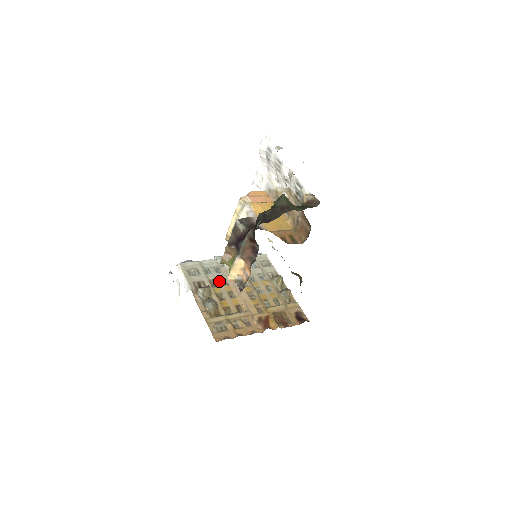
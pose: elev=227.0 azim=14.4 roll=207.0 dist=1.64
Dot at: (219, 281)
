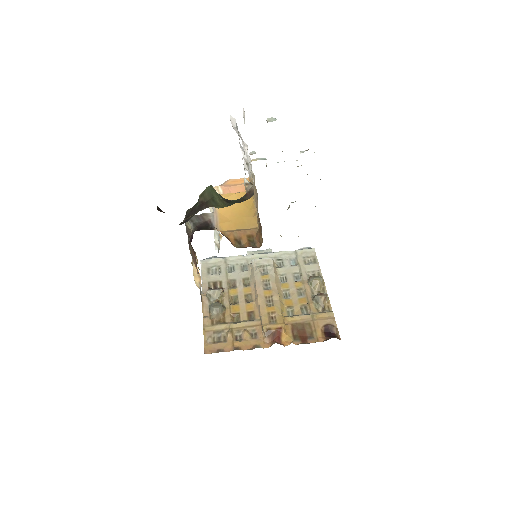
Dot at: (240, 281)
